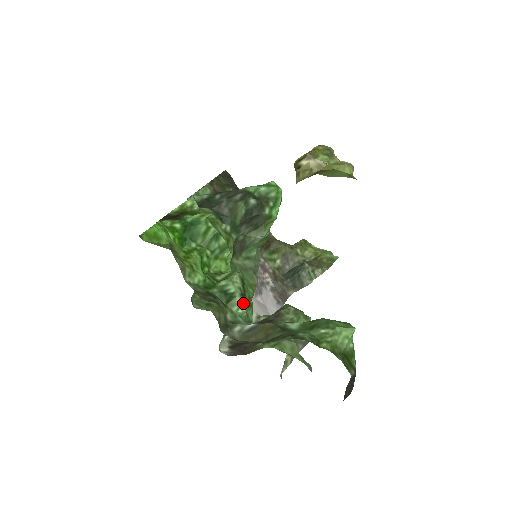
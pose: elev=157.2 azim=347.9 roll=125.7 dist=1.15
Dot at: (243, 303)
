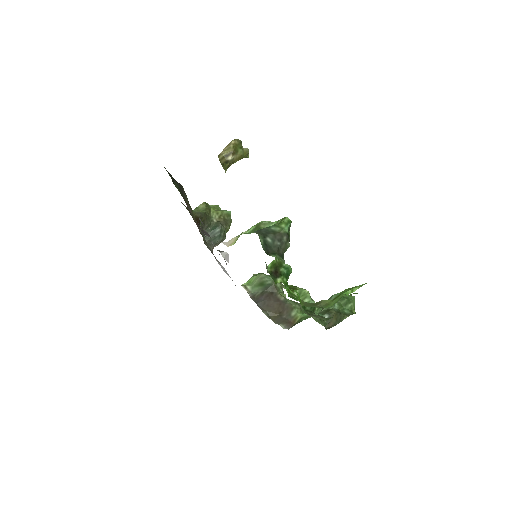
Dot at: occluded
